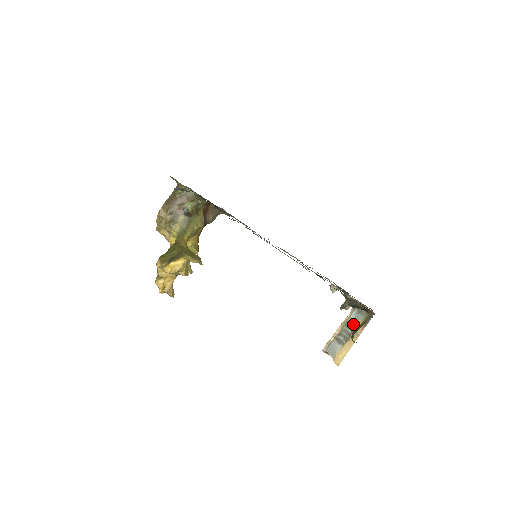
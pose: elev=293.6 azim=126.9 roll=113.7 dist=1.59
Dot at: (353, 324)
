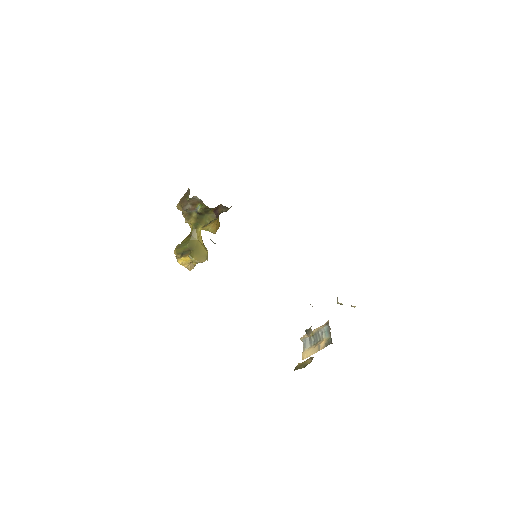
Dot at: (321, 336)
